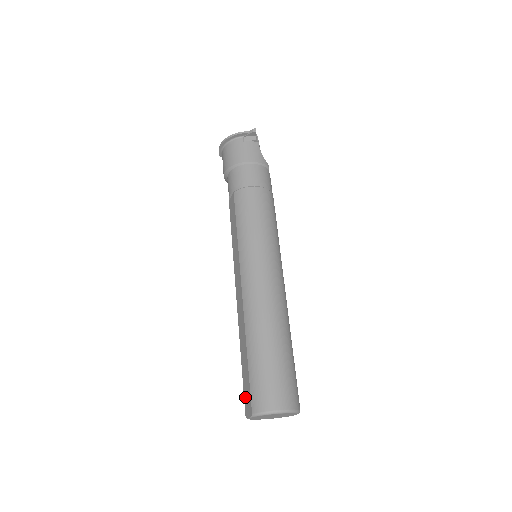
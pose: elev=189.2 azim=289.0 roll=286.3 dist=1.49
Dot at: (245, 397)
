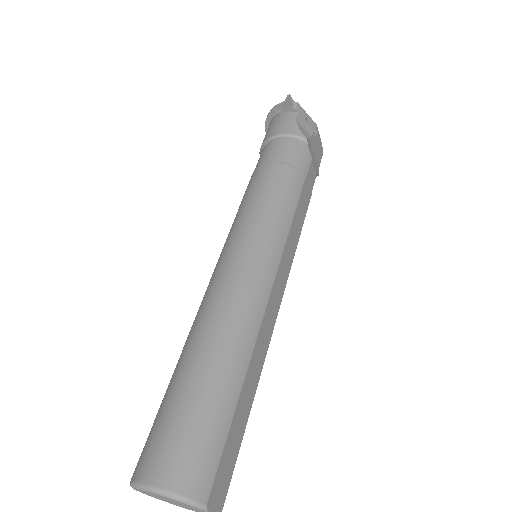
Dot at: occluded
